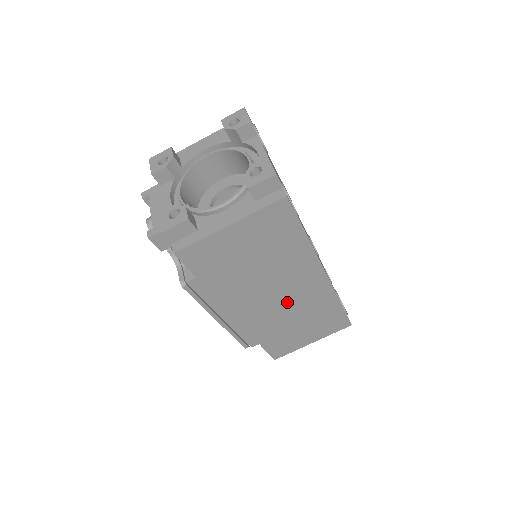
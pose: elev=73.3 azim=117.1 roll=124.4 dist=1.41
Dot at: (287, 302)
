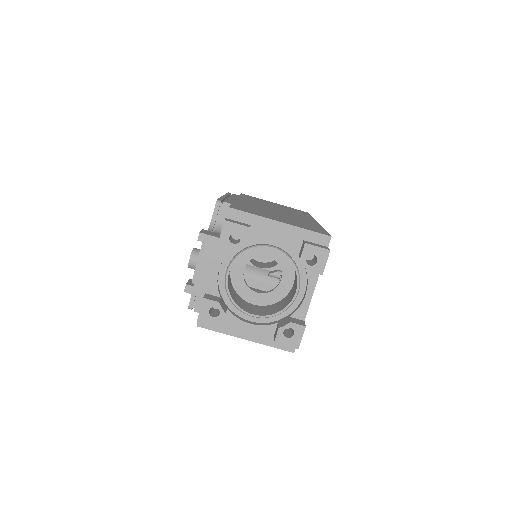
Dot at: occluded
